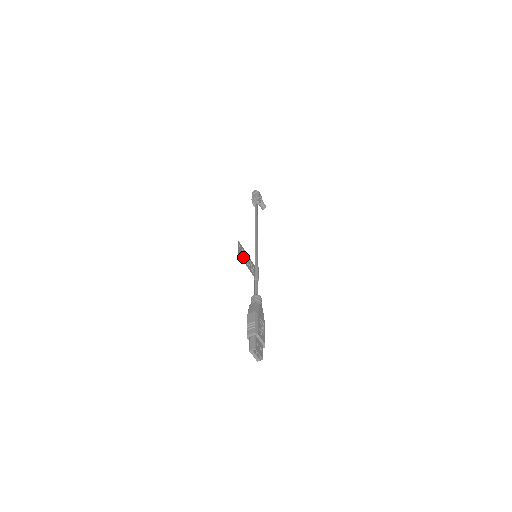
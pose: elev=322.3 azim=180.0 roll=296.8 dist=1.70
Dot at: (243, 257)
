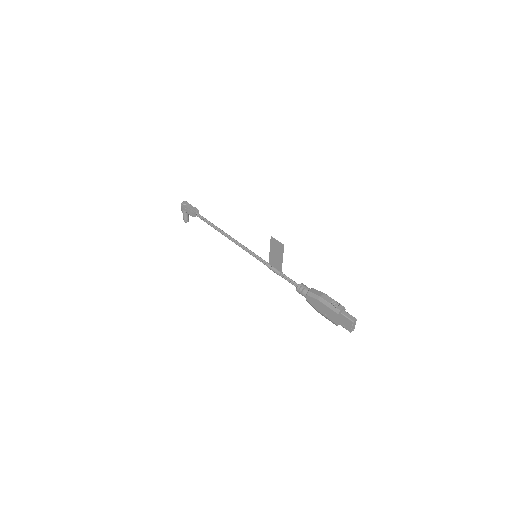
Dot at: (281, 251)
